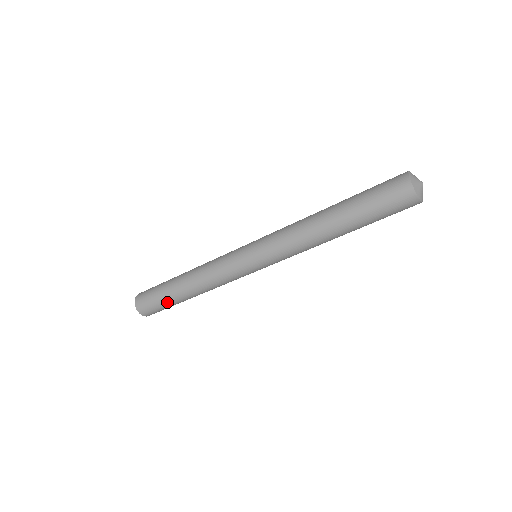
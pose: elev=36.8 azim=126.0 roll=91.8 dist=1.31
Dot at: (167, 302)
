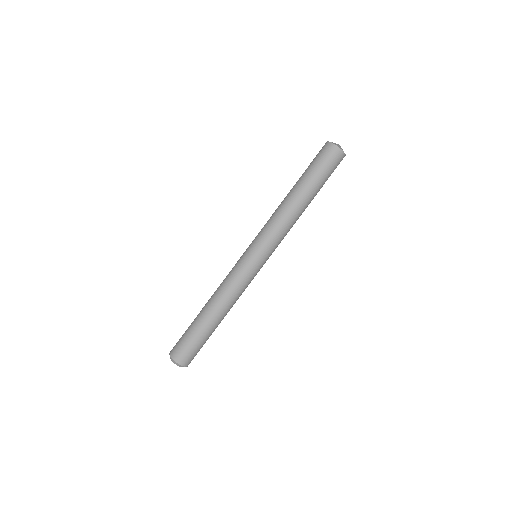
Dot at: (193, 330)
